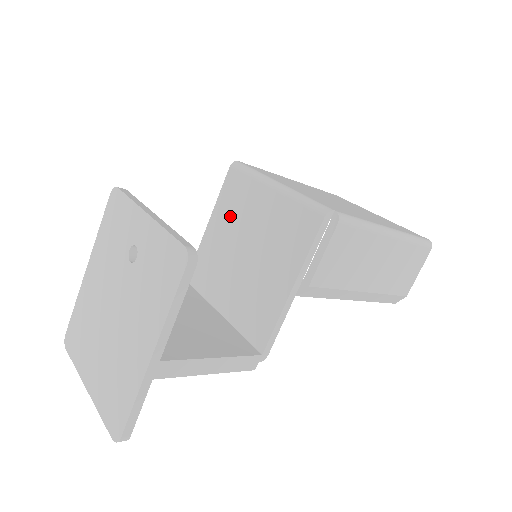
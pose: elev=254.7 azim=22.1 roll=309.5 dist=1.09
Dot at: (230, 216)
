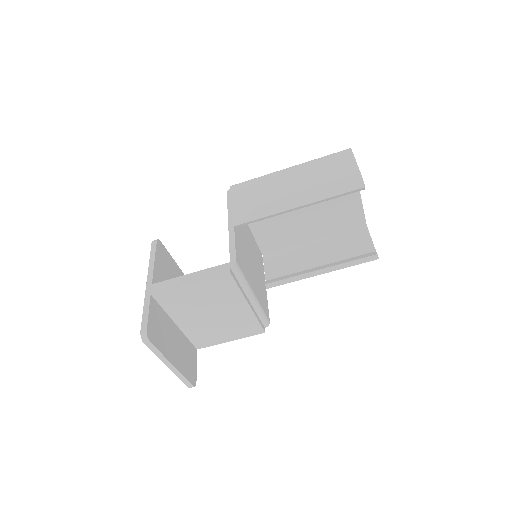
Dot at: occluded
